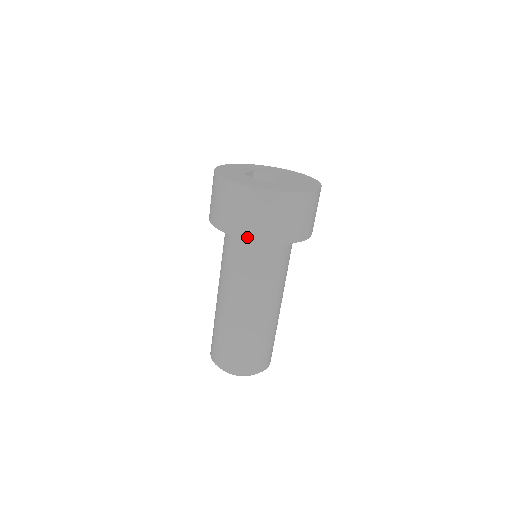
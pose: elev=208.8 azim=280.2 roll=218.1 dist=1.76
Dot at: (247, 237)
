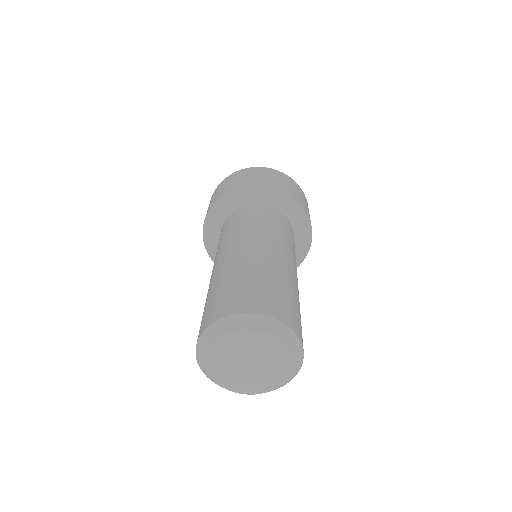
Dot at: (208, 211)
